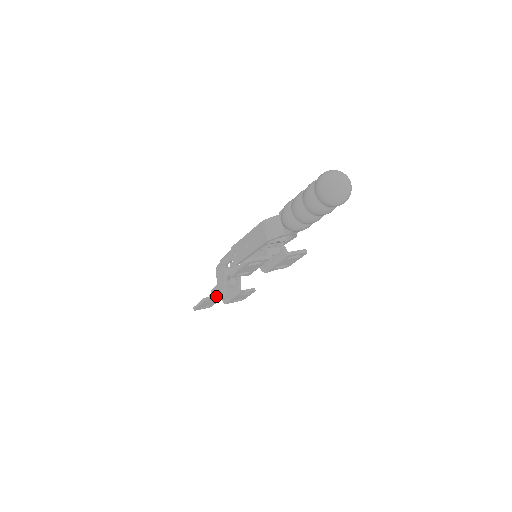
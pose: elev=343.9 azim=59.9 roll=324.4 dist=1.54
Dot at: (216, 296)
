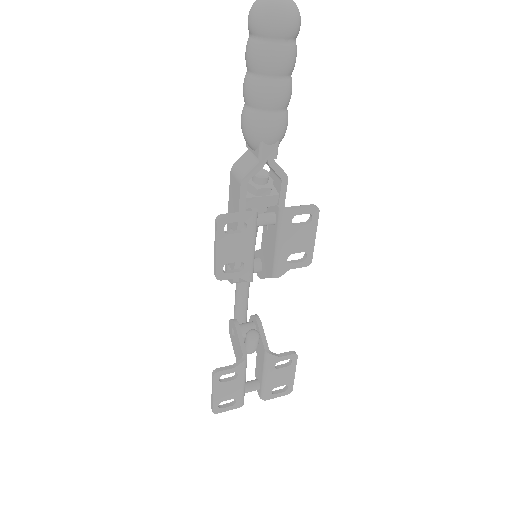
Dot at: (232, 365)
